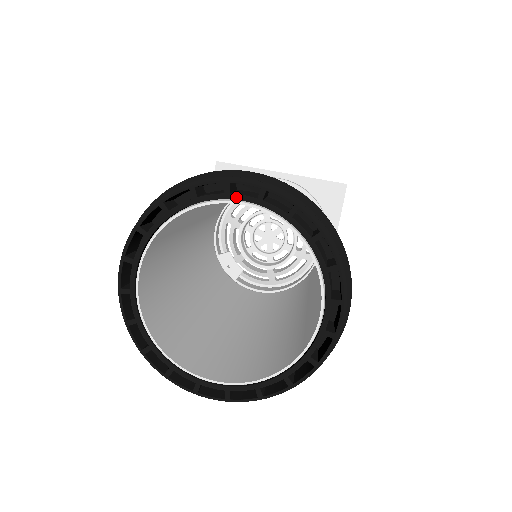
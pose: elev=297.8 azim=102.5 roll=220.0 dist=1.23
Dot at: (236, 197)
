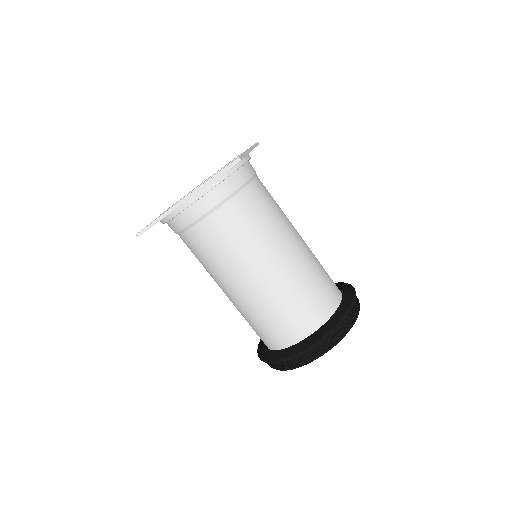
Dot at: occluded
